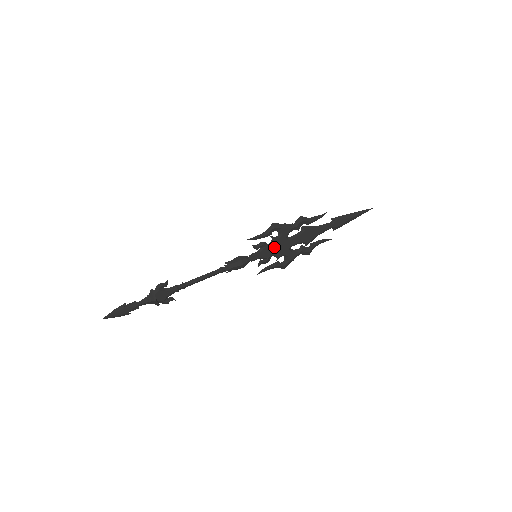
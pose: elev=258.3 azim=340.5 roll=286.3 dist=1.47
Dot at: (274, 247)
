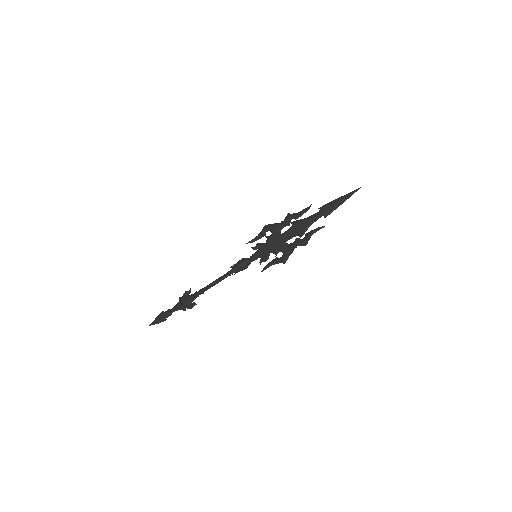
Dot at: (269, 244)
